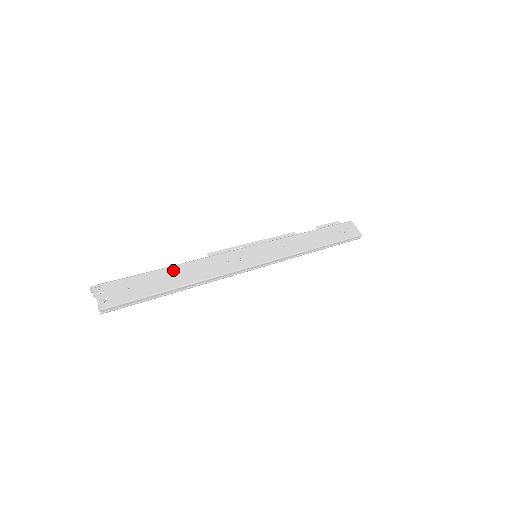
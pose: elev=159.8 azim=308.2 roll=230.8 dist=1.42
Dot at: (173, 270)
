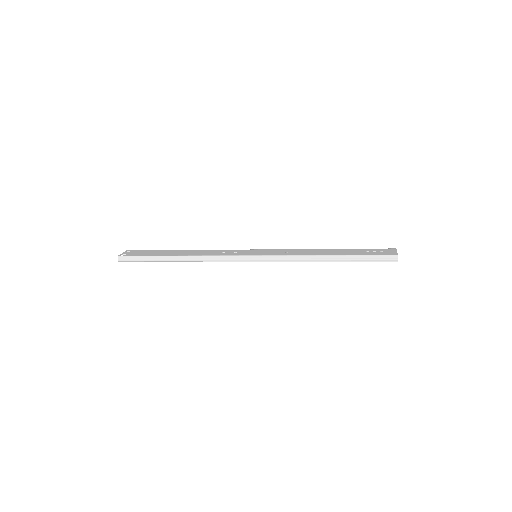
Dot at: (180, 251)
